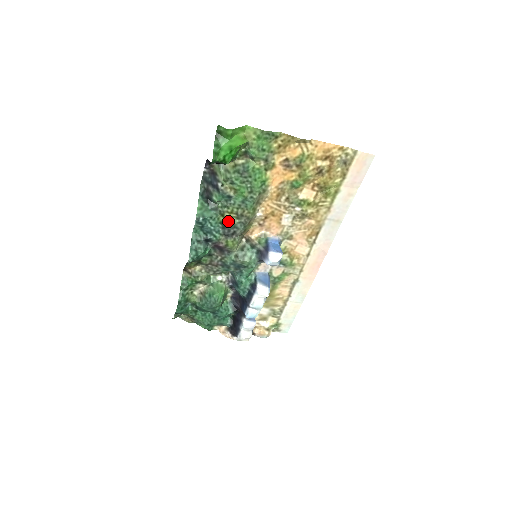
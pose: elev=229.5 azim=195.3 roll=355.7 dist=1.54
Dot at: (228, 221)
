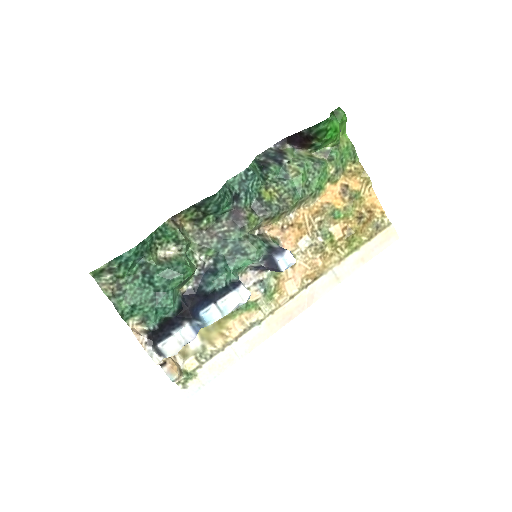
Dot at: (267, 196)
